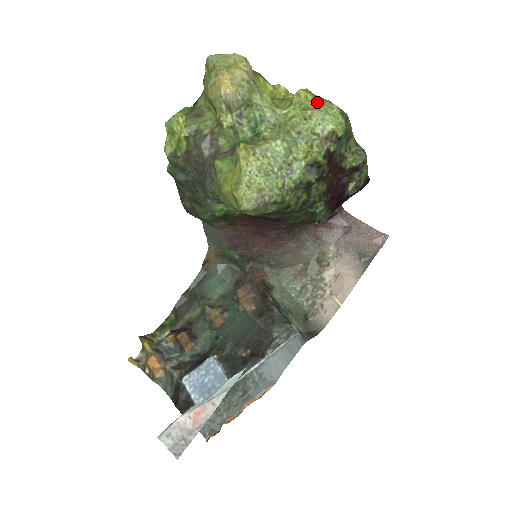
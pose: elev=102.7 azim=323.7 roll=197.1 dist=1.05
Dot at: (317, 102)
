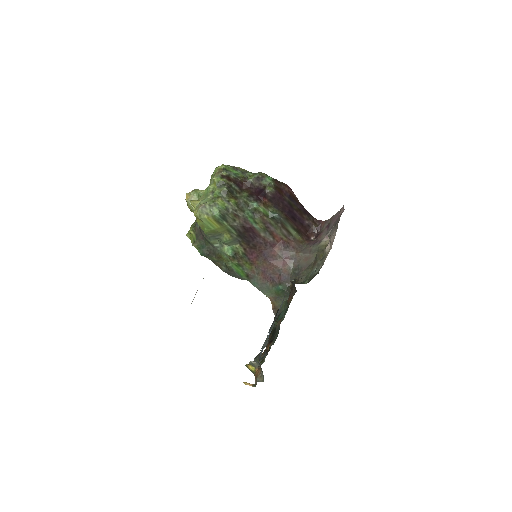
Dot at: occluded
